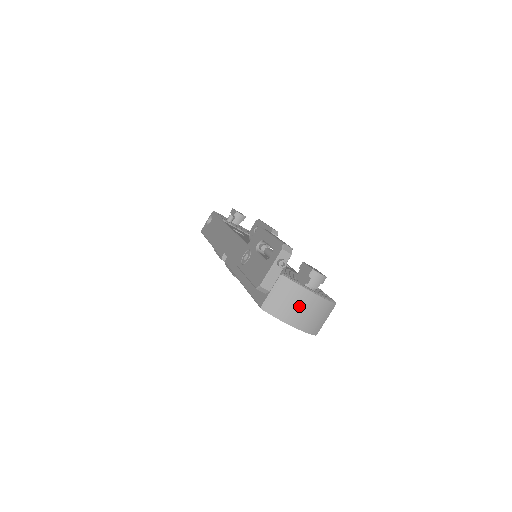
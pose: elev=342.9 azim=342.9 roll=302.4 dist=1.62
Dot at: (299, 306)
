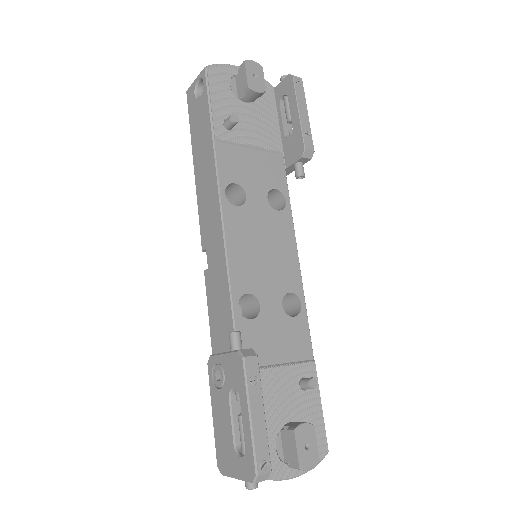
Dot at: occluded
